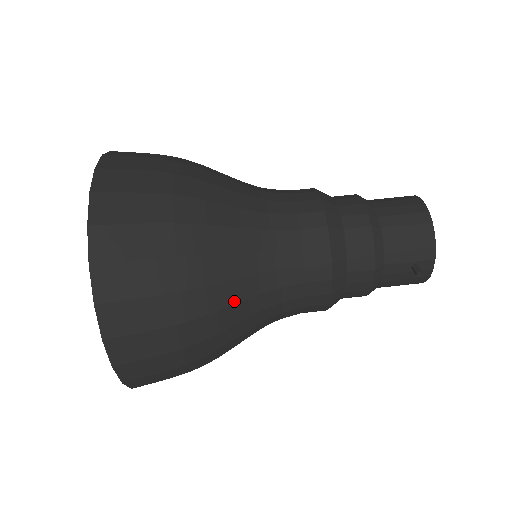
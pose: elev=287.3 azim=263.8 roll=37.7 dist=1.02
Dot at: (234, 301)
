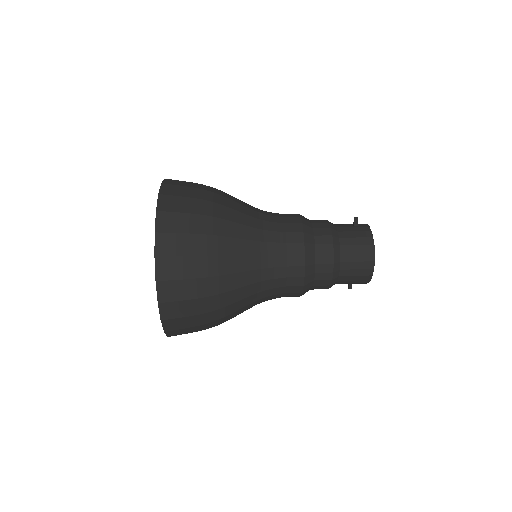
Dot at: (238, 199)
